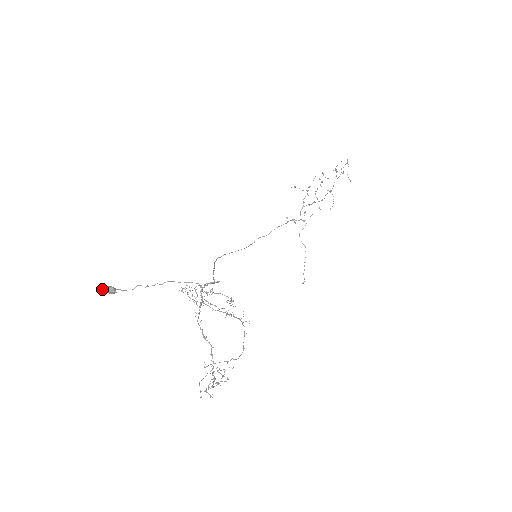
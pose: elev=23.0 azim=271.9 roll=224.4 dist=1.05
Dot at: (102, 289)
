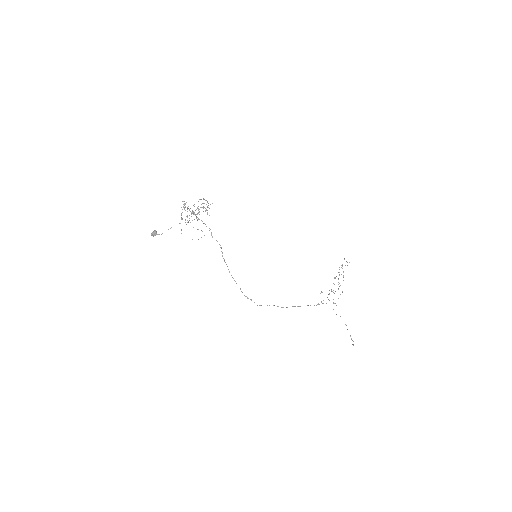
Dot at: (151, 234)
